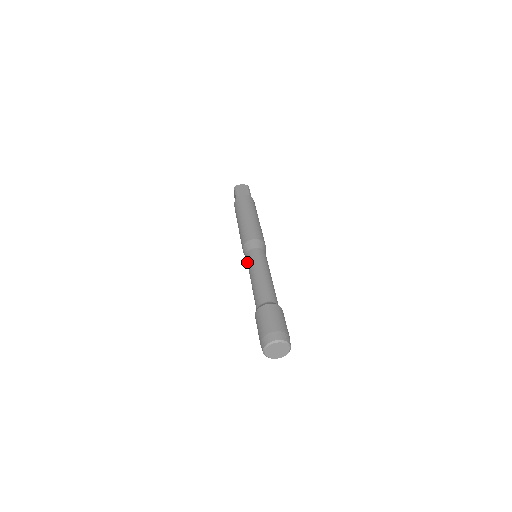
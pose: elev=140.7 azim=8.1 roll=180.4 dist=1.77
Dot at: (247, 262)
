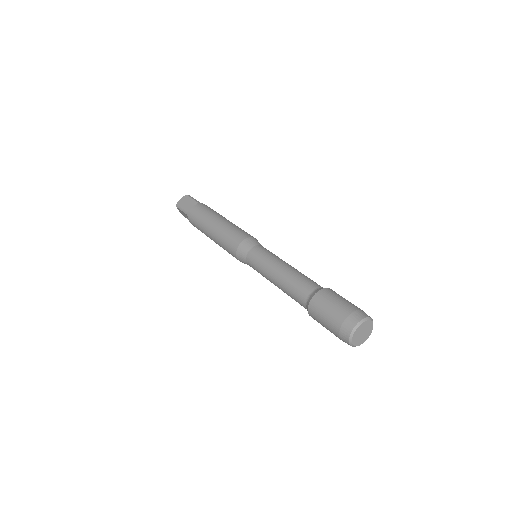
Dot at: (253, 268)
